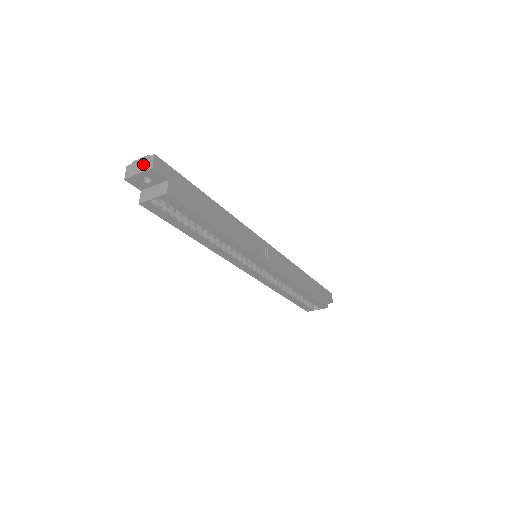
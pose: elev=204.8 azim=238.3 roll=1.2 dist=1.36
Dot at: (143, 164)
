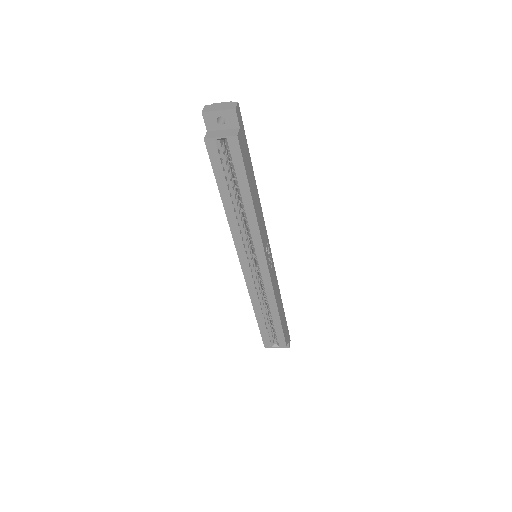
Dot at: (225, 105)
